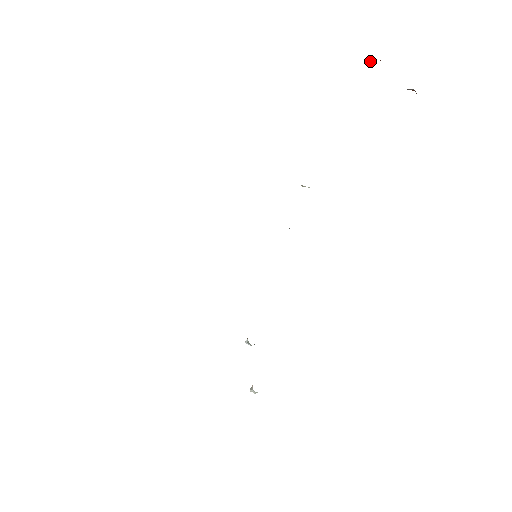
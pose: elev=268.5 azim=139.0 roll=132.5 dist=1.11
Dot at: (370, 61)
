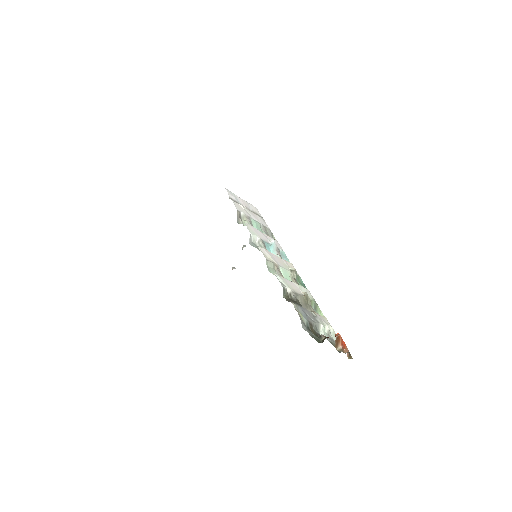
Dot at: occluded
